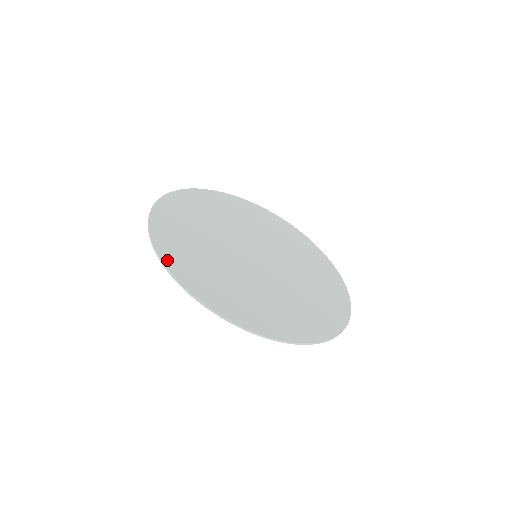
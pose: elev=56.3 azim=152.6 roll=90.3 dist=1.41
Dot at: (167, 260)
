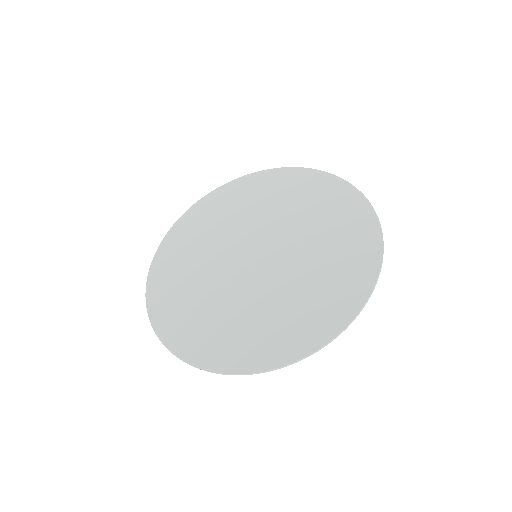
Dot at: (202, 362)
